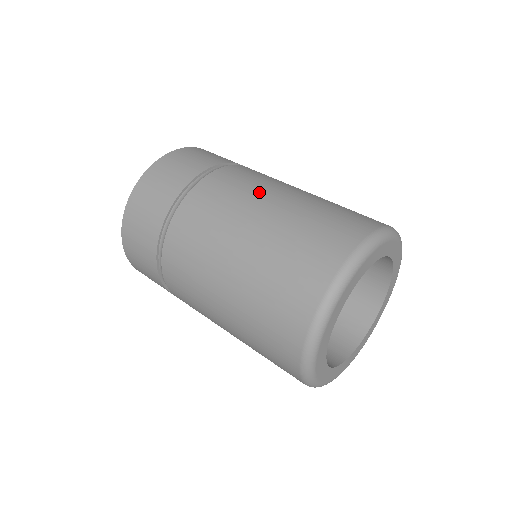
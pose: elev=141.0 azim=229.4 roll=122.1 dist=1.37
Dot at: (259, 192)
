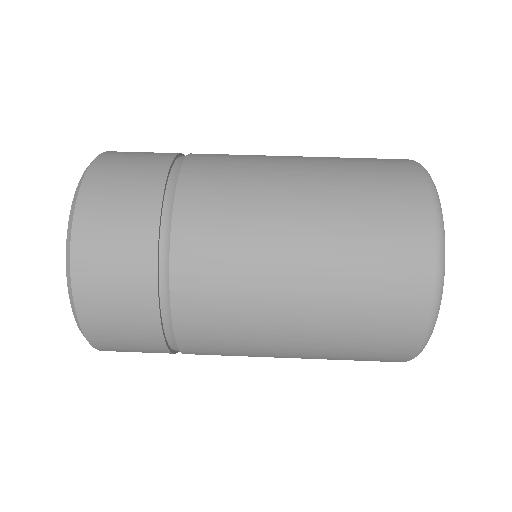
Dot at: (262, 289)
